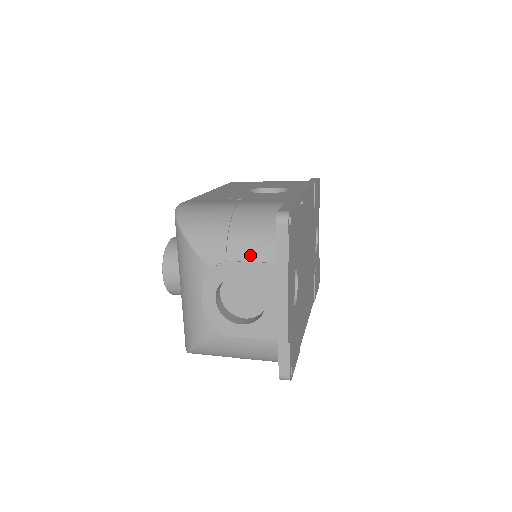
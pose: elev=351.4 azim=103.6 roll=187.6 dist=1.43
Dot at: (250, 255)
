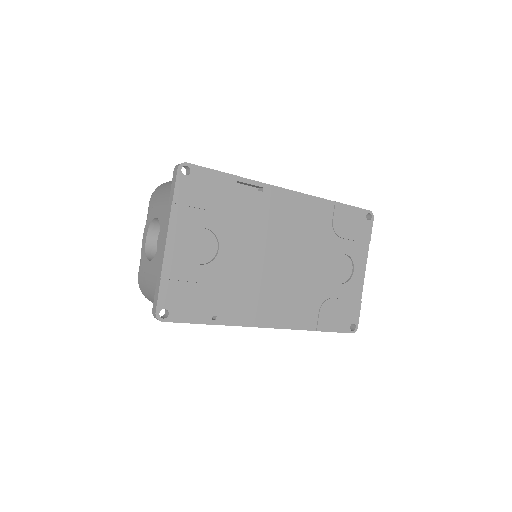
Dot at: (163, 200)
